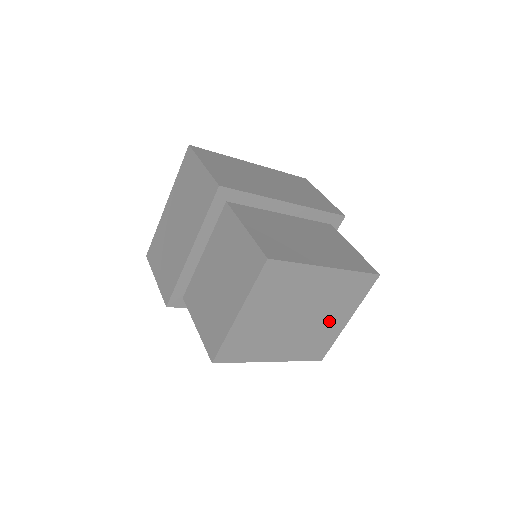
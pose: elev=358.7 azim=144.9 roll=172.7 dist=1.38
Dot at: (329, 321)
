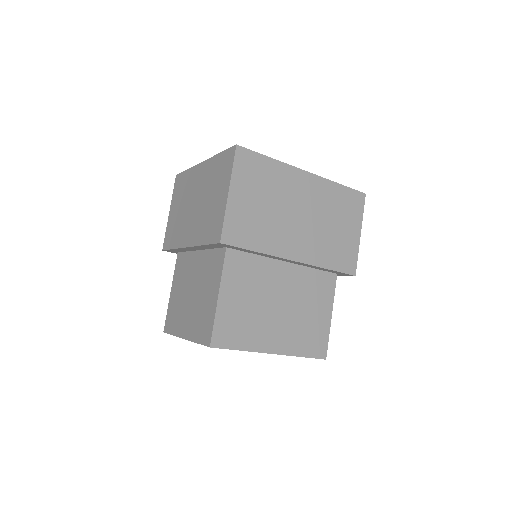
Dot at: occluded
